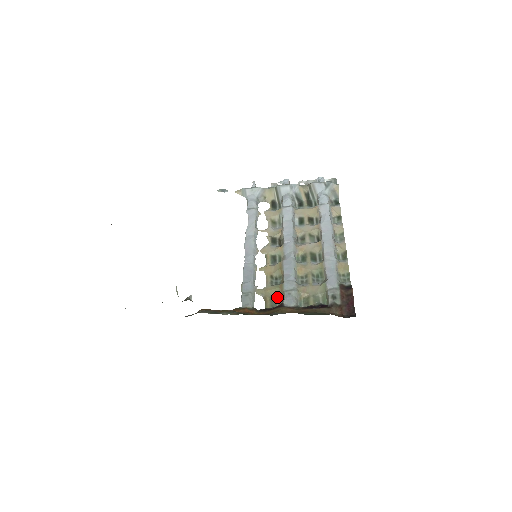
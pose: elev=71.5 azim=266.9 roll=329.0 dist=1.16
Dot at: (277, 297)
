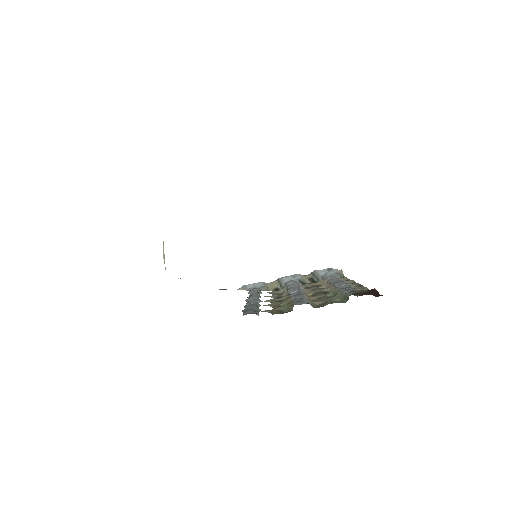
Dot at: (286, 309)
